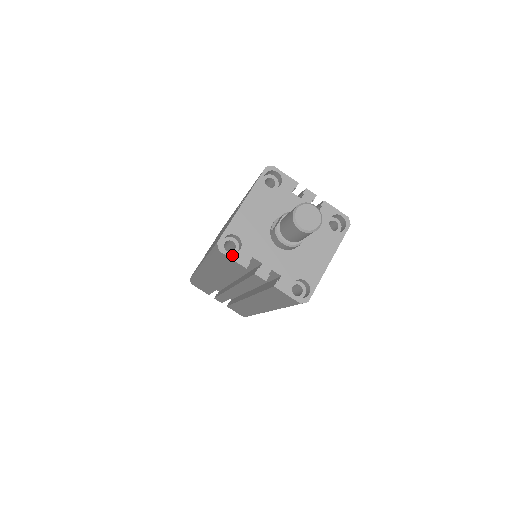
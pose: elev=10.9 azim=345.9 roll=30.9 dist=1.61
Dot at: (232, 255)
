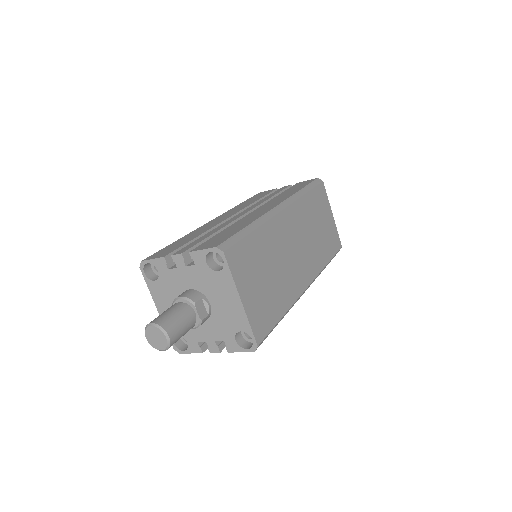
Dot at: (188, 351)
